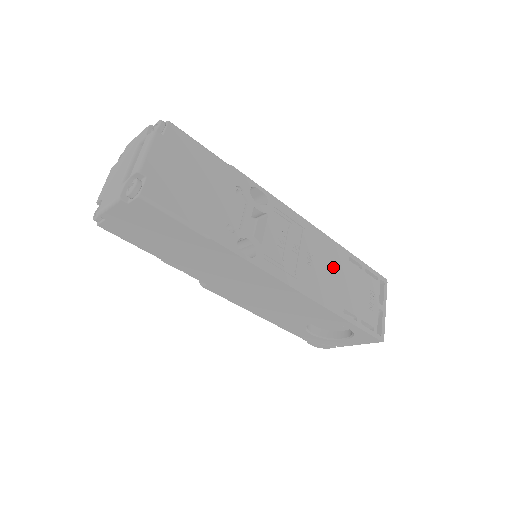
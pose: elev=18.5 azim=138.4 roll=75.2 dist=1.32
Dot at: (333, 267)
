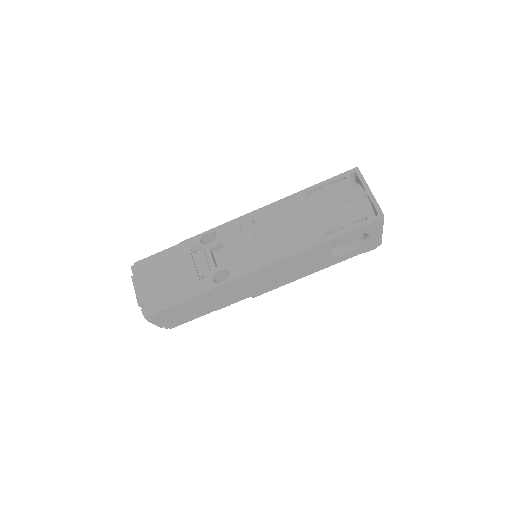
Dot at: (295, 216)
